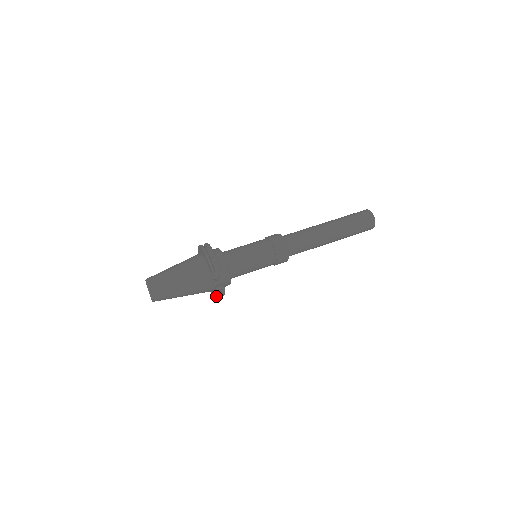
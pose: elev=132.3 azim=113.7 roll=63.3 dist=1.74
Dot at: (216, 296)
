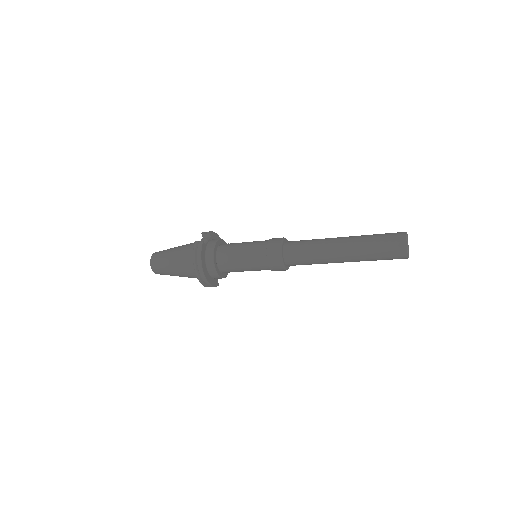
Dot at: (193, 255)
